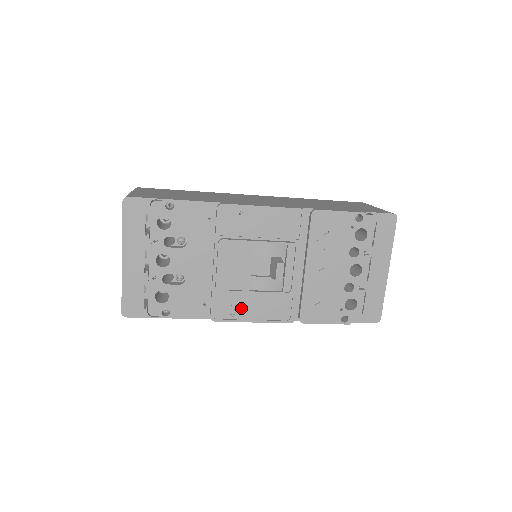
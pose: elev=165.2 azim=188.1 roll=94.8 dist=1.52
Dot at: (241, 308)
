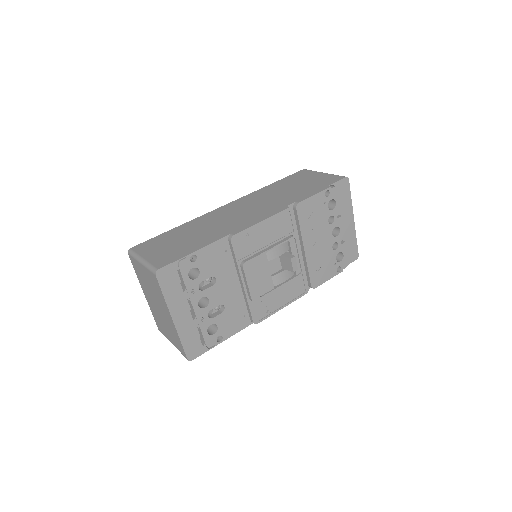
Dot at: (271, 303)
